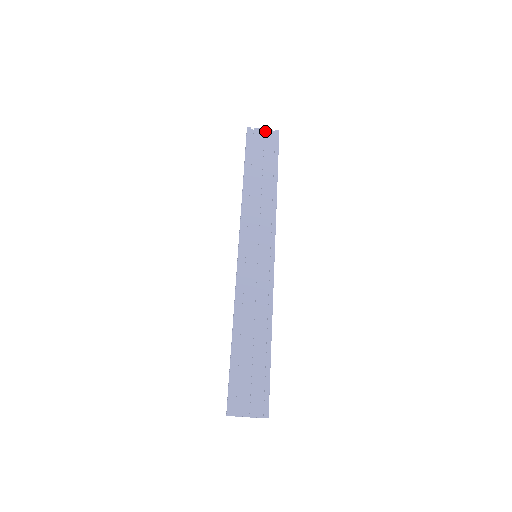
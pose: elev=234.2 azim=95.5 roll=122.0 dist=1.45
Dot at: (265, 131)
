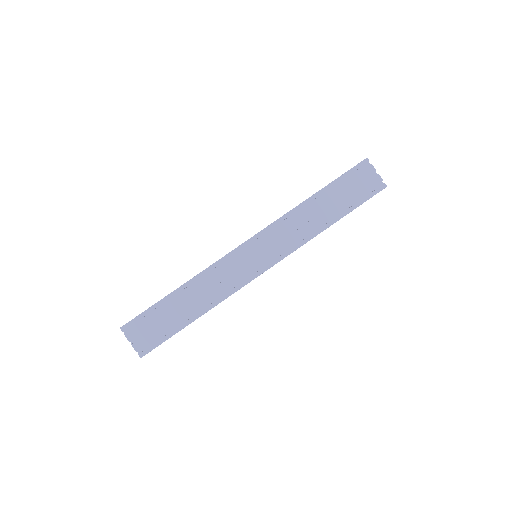
Dot at: (376, 175)
